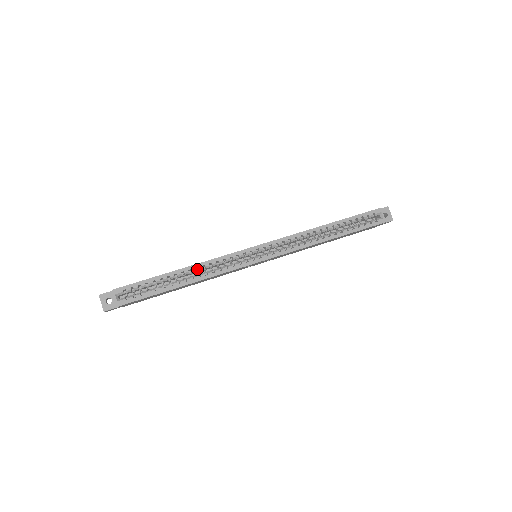
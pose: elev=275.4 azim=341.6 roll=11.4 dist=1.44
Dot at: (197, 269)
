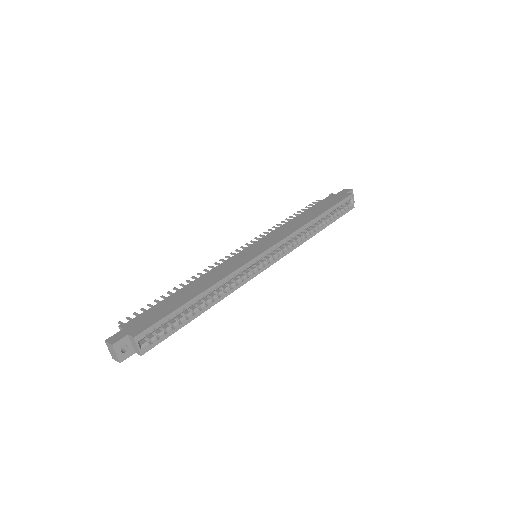
Dot at: (215, 287)
